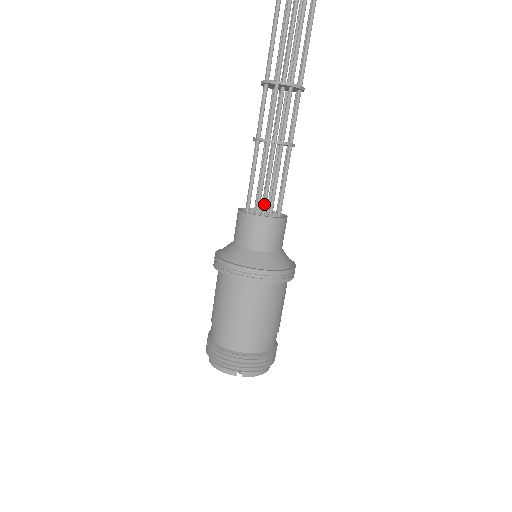
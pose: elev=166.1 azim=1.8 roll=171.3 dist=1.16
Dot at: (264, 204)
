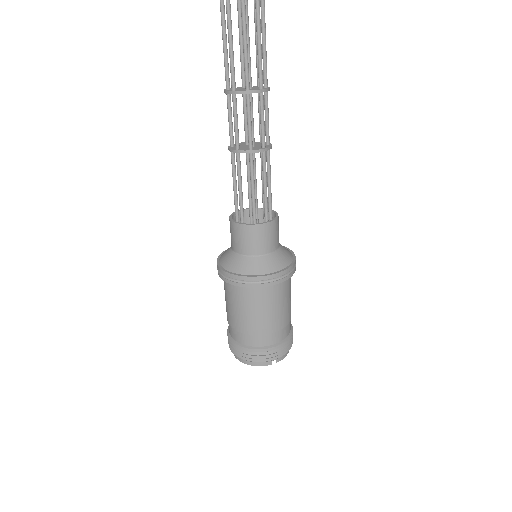
Dot at: (256, 209)
